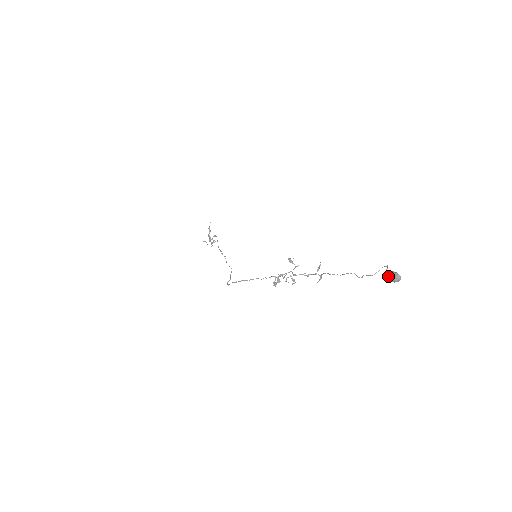
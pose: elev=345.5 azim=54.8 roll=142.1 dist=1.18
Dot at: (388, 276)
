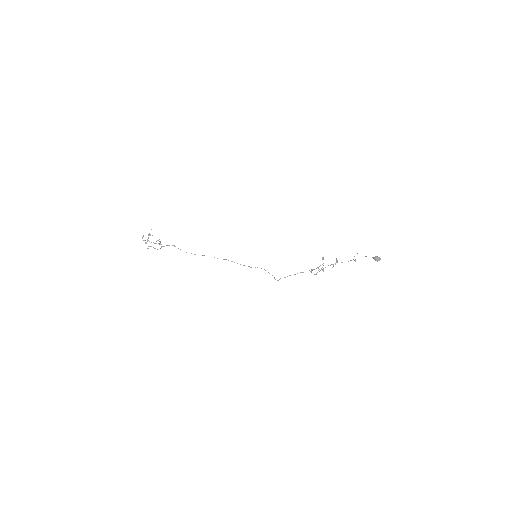
Dot at: (376, 259)
